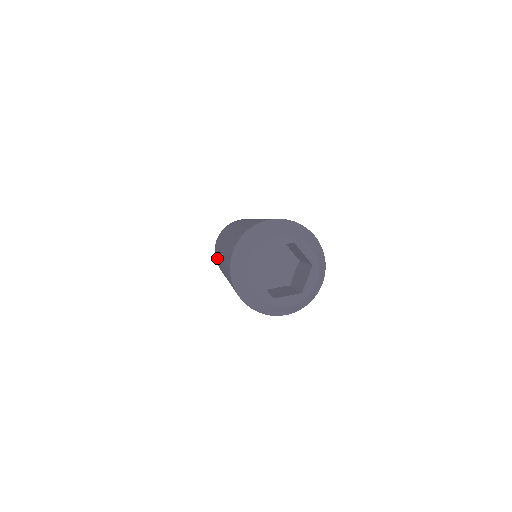
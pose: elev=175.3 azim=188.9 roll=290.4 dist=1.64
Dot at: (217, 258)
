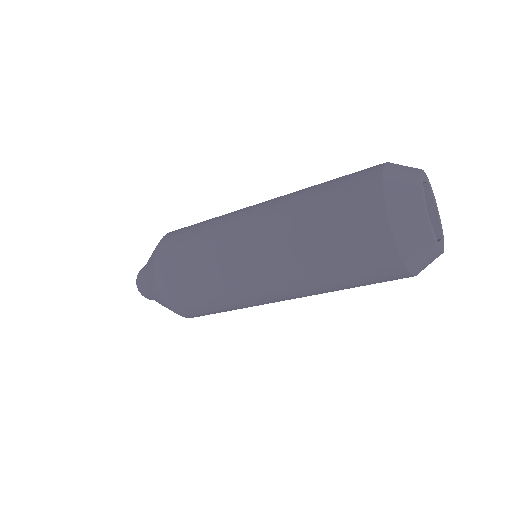
Dot at: (199, 268)
